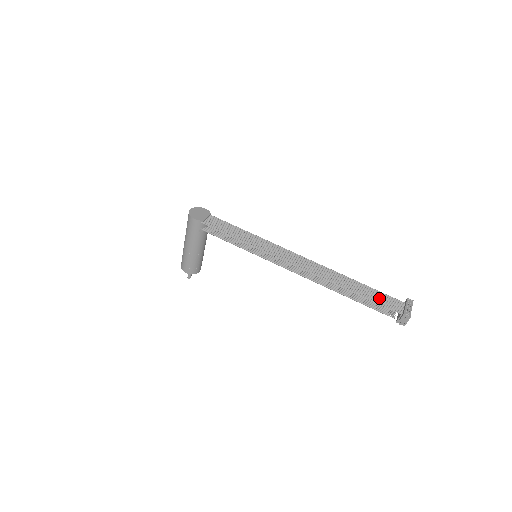
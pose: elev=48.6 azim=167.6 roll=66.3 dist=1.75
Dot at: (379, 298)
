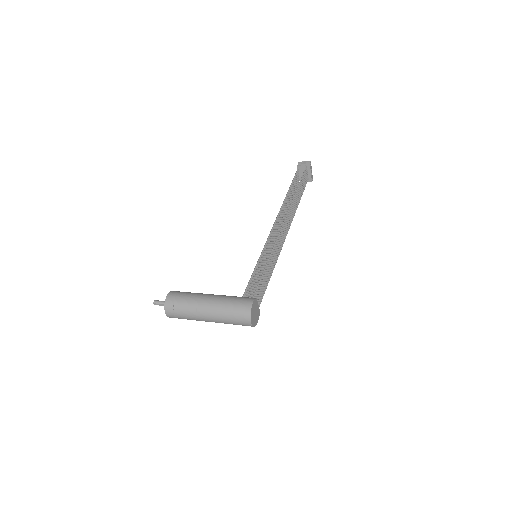
Dot at: (303, 185)
